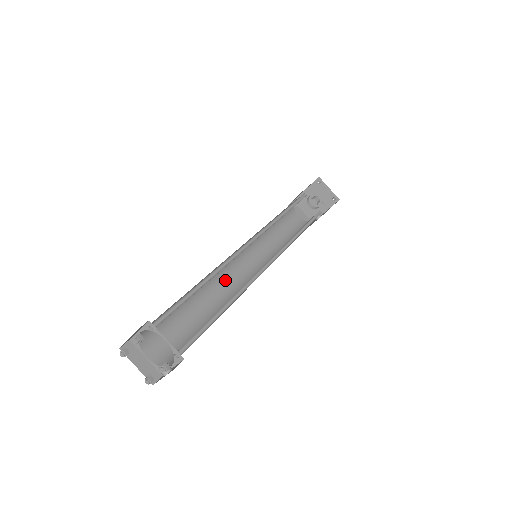
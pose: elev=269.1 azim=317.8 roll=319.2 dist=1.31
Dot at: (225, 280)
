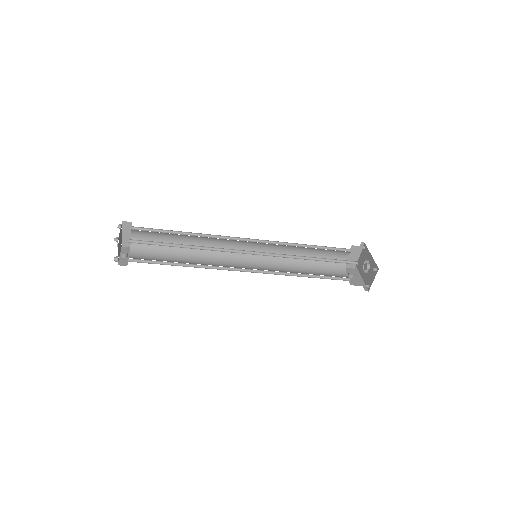
Dot at: (226, 243)
